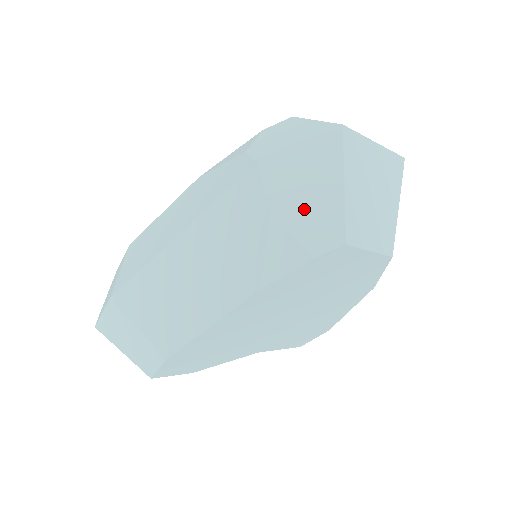
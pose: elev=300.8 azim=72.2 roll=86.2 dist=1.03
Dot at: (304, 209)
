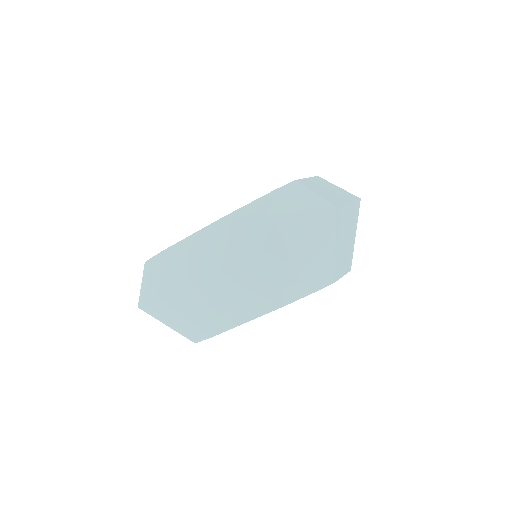
Dot at: (311, 263)
